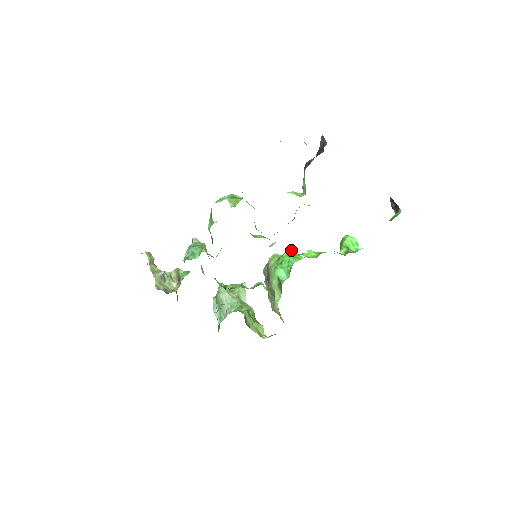
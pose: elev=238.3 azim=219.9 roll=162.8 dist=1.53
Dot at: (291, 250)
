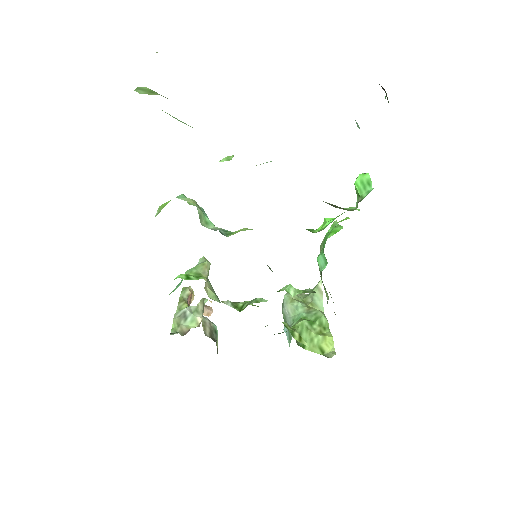
Dot at: (335, 221)
